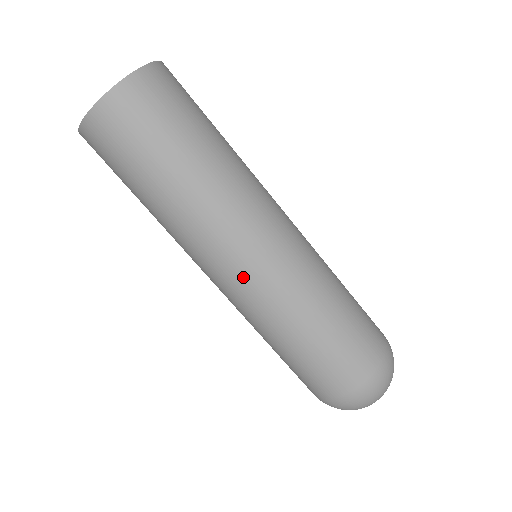
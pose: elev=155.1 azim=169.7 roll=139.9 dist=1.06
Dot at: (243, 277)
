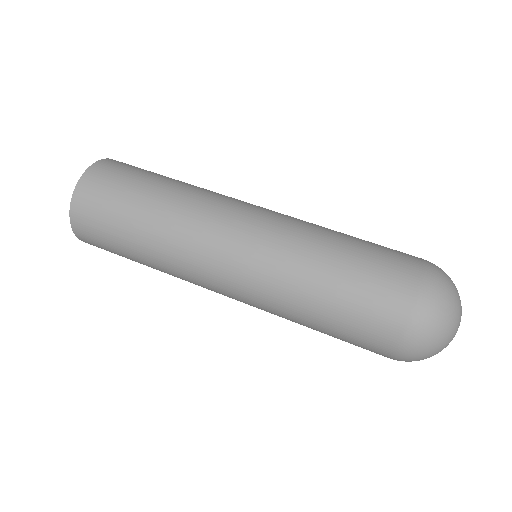
Dot at: (233, 292)
